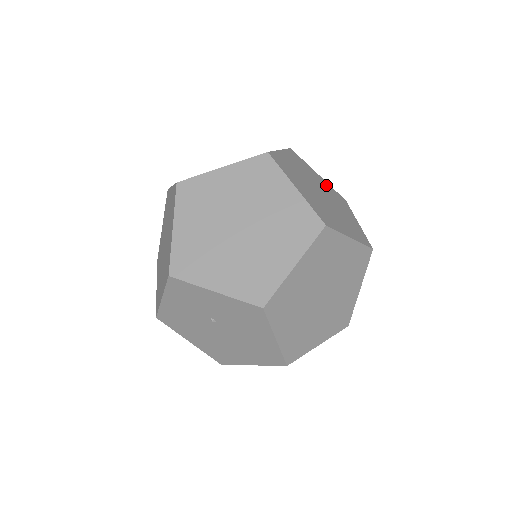
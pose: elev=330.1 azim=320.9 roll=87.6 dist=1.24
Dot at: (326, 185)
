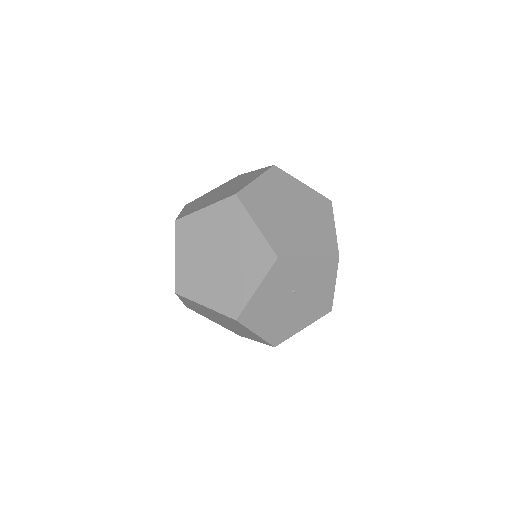
Dot at: occluded
